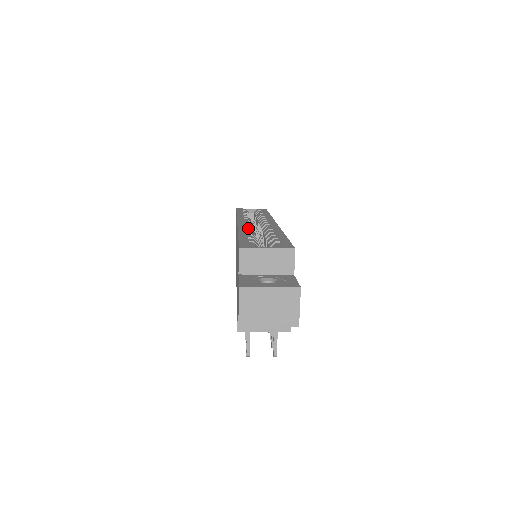
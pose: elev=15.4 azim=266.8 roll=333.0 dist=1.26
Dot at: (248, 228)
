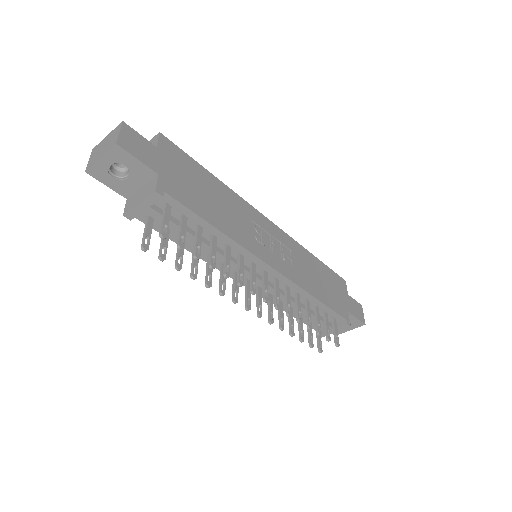
Dot at: occluded
